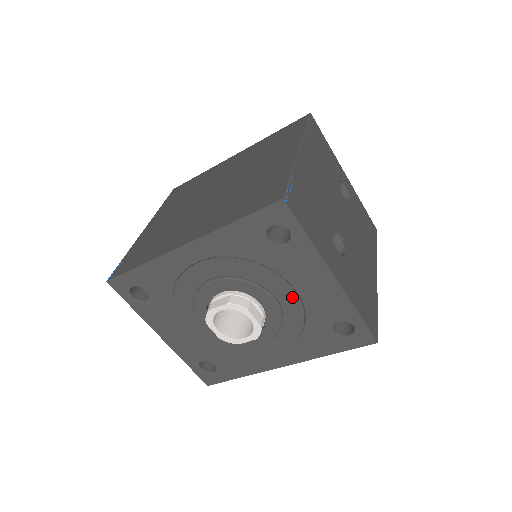
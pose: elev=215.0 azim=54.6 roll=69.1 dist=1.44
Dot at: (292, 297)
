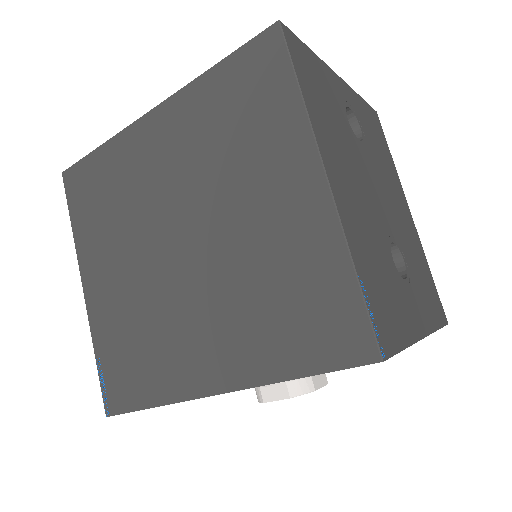
Dot at: occluded
